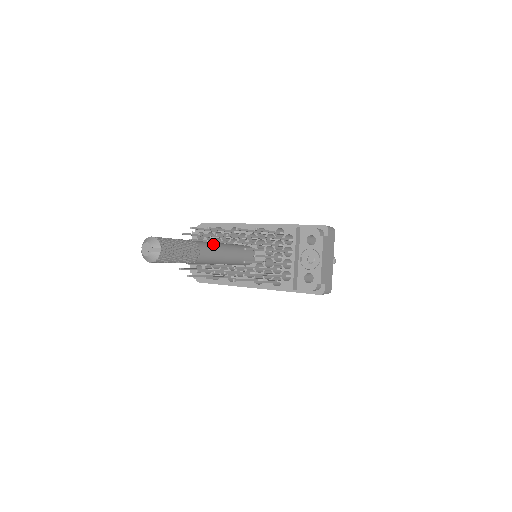
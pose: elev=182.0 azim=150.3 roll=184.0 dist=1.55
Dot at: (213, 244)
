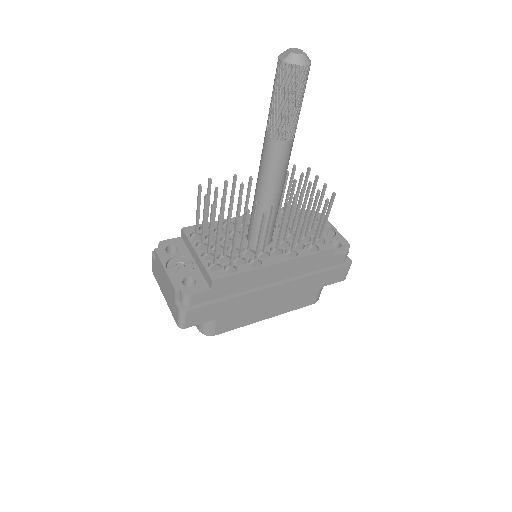
Dot at: occluded
